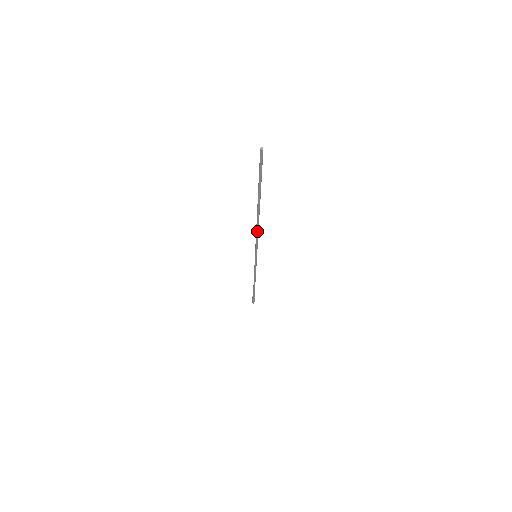
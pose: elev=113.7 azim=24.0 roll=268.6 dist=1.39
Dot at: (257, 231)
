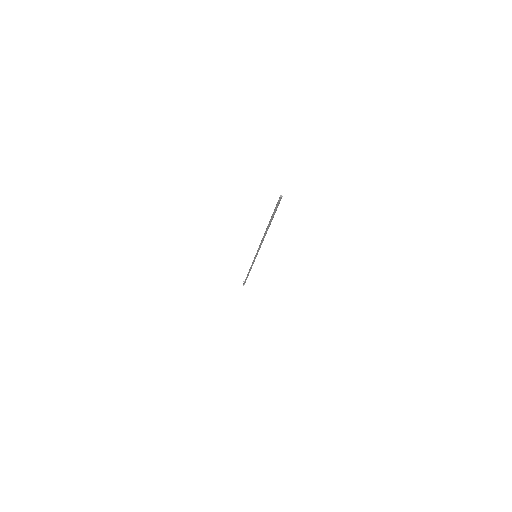
Dot at: occluded
